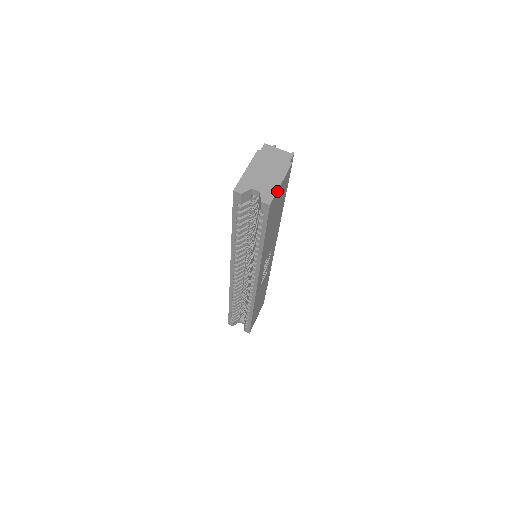
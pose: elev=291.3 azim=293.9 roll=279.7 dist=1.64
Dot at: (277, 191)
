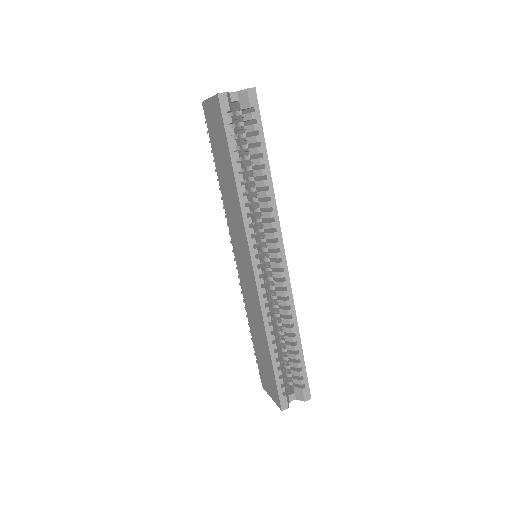
Dot at: occluded
